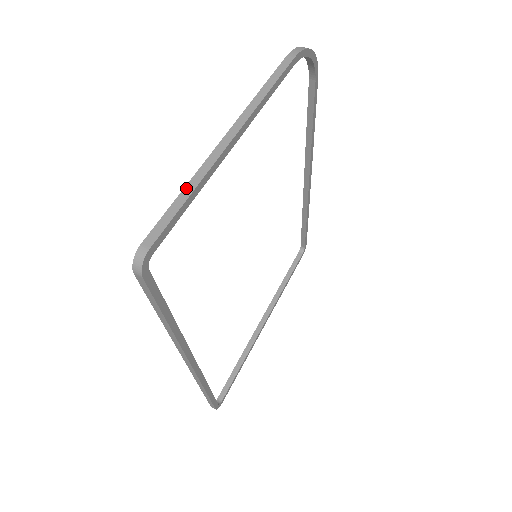
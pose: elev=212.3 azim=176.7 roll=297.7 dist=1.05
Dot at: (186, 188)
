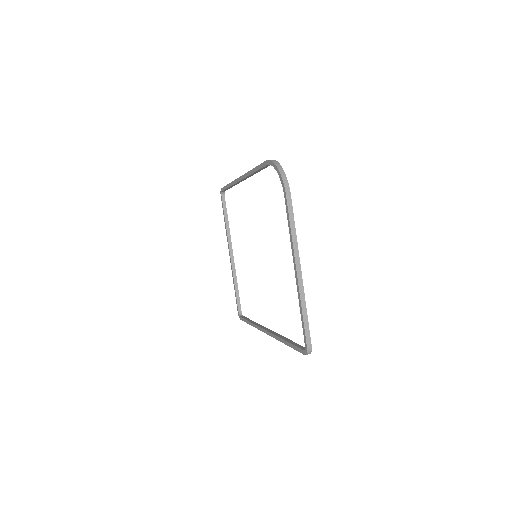
Dot at: (303, 311)
